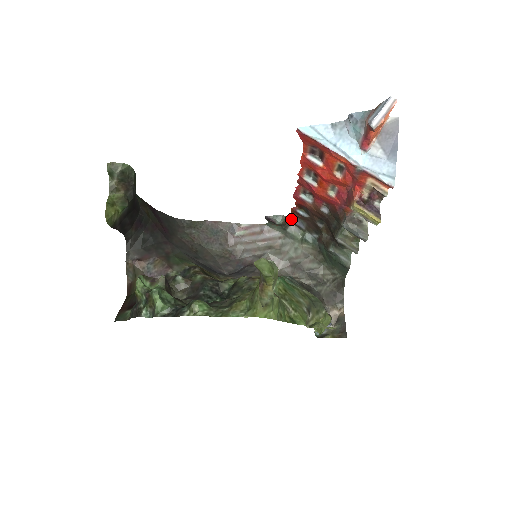
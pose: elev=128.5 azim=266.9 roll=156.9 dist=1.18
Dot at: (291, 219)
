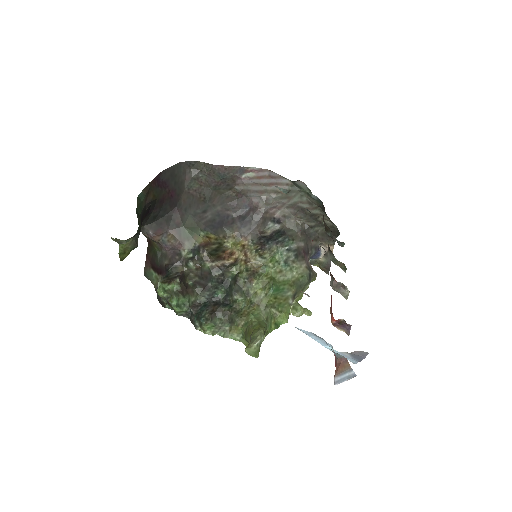
Dot at: occluded
